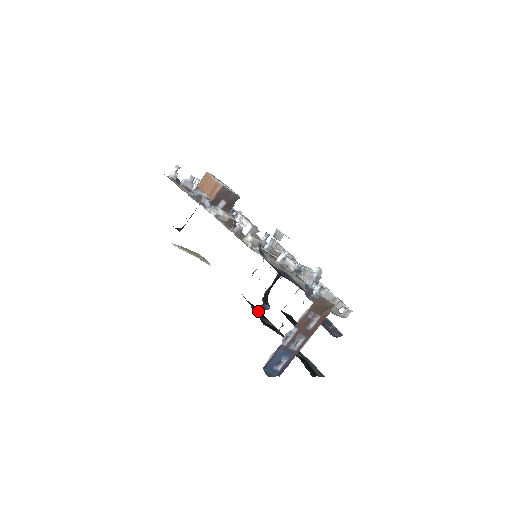
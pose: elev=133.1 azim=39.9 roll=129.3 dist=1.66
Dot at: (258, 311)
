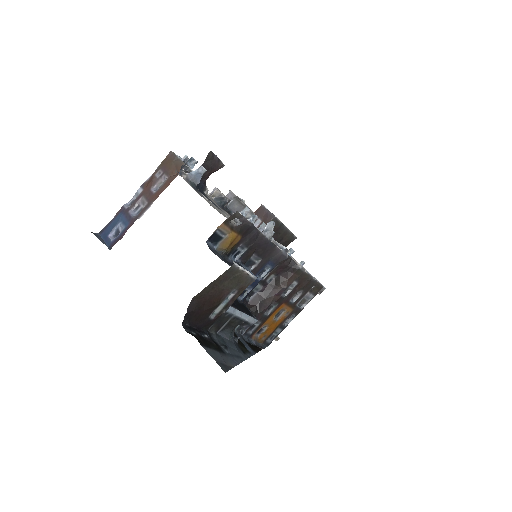
Dot at: occluded
